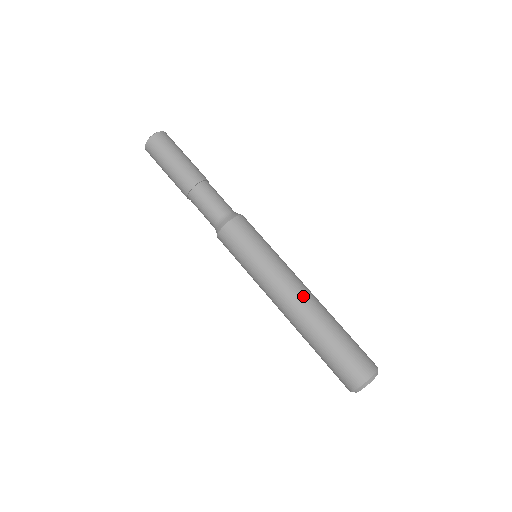
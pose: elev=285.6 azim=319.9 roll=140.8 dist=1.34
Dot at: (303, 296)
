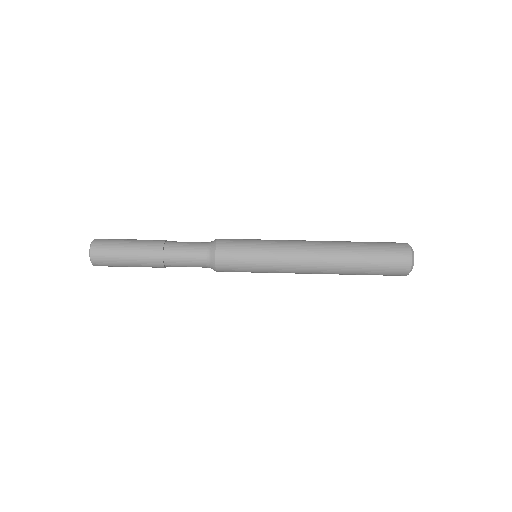
Dot at: (318, 263)
